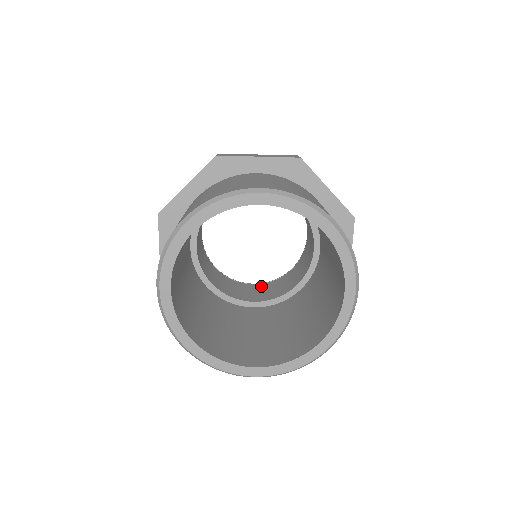
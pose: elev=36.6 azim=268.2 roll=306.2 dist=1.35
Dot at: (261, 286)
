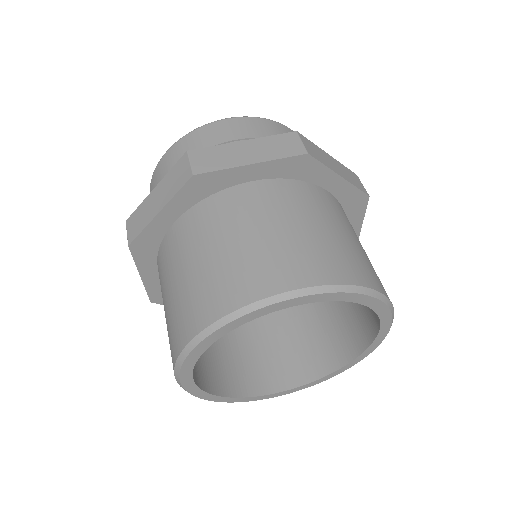
Dot at: occluded
